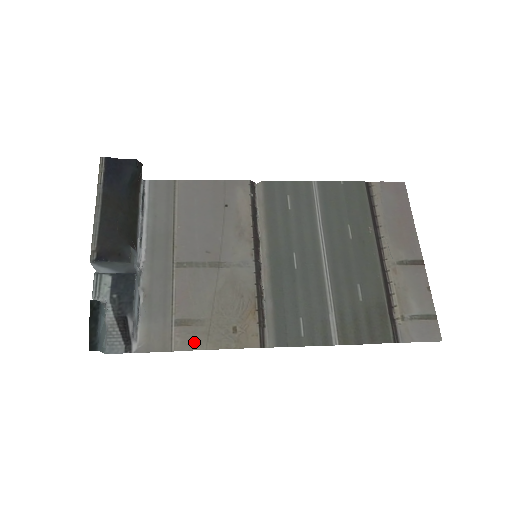
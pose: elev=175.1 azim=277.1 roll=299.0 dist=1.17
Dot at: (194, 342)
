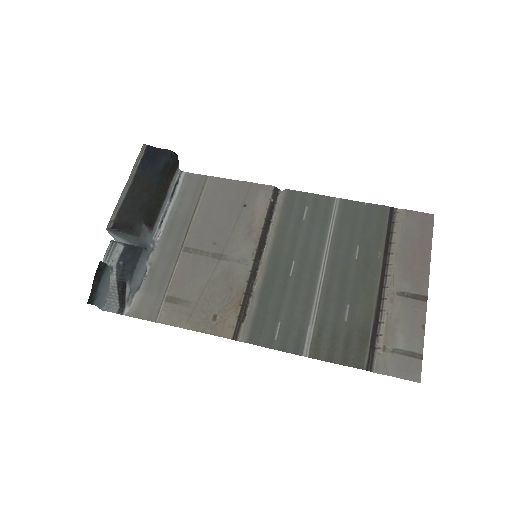
Dot at: (176, 319)
